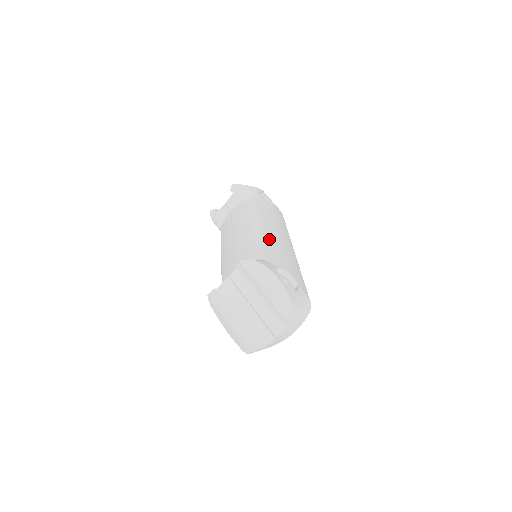
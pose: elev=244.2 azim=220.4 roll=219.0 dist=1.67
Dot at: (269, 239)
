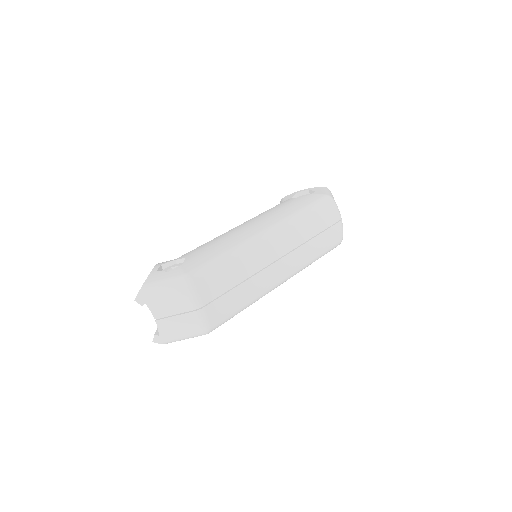
Dot at: (217, 237)
